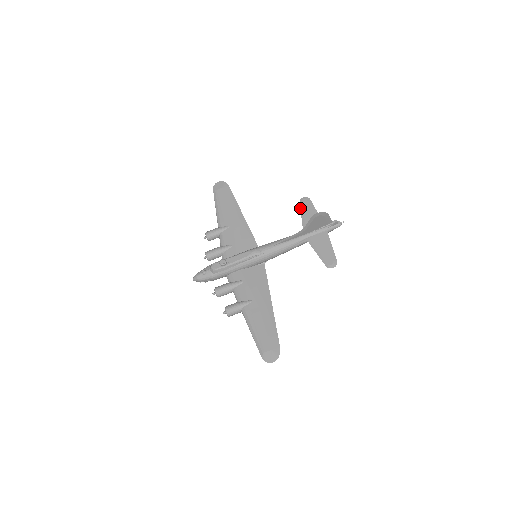
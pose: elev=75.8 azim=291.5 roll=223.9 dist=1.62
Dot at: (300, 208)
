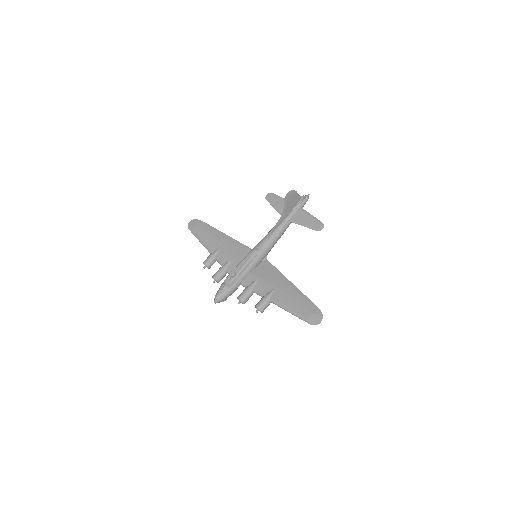
Dot at: occluded
